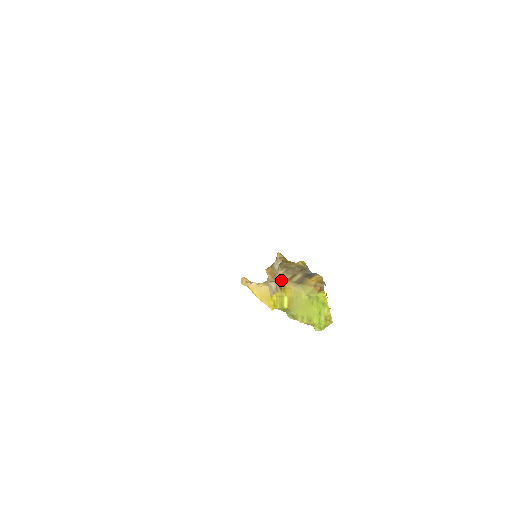
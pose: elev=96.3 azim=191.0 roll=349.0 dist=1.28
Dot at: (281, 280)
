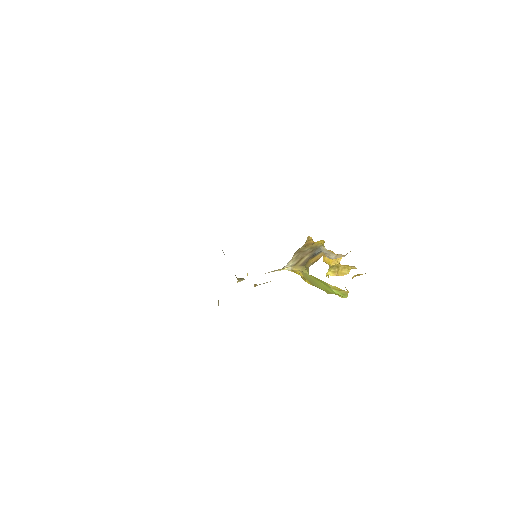
Dot at: (288, 266)
